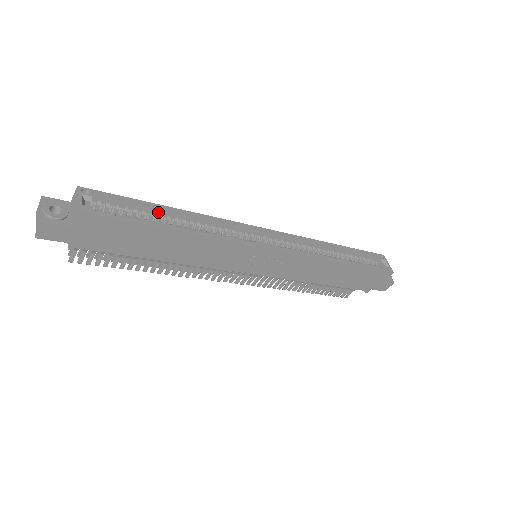
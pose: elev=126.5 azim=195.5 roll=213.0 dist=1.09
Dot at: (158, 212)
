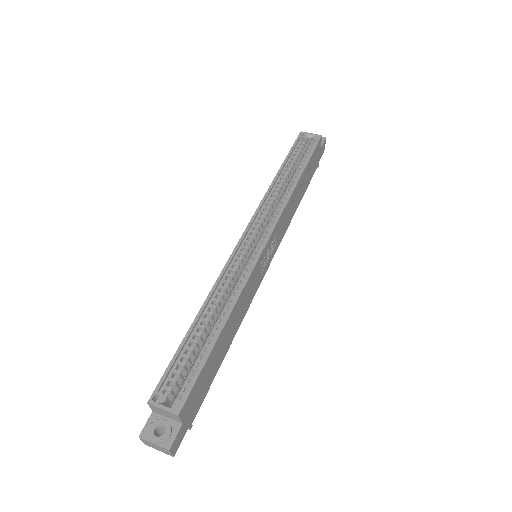
Dot at: (195, 335)
